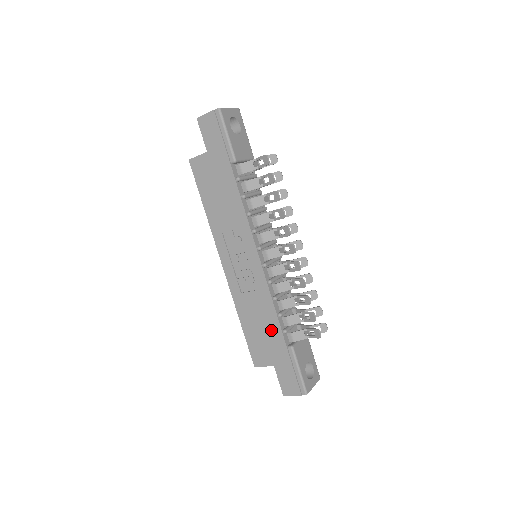
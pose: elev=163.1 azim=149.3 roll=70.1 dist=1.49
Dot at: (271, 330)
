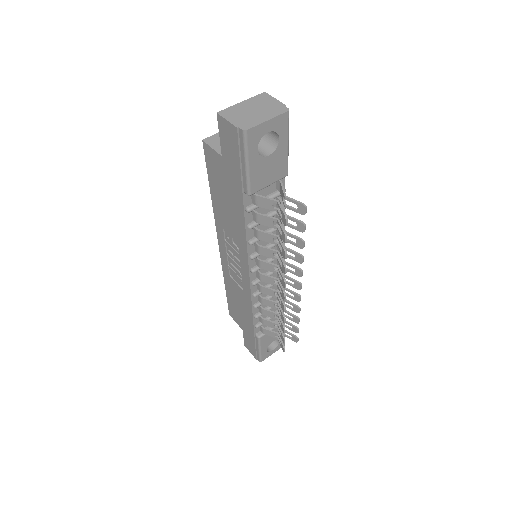
Dot at: (246, 316)
